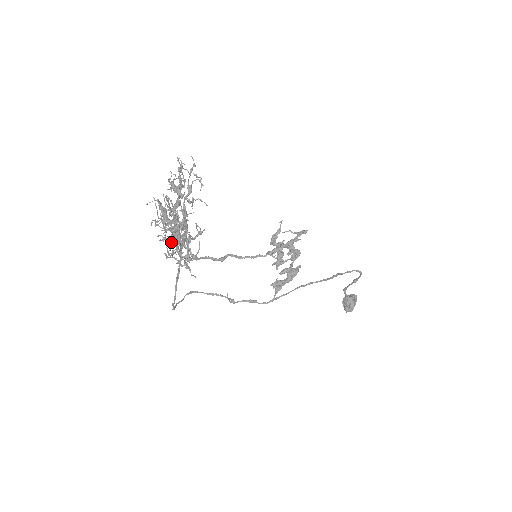
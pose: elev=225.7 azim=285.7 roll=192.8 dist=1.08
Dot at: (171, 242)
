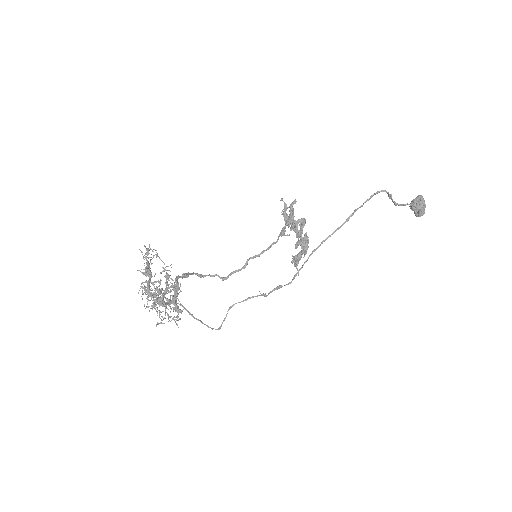
Dot at: occluded
